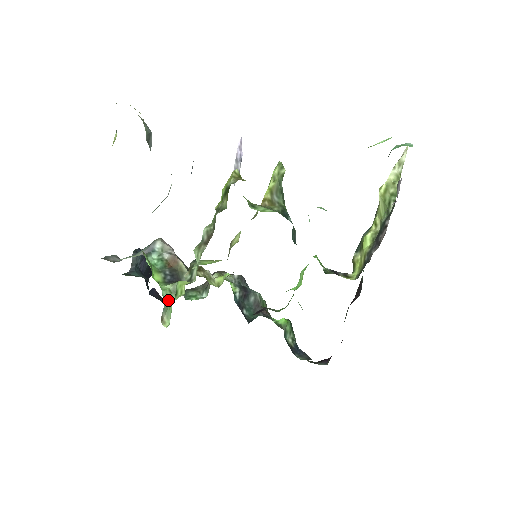
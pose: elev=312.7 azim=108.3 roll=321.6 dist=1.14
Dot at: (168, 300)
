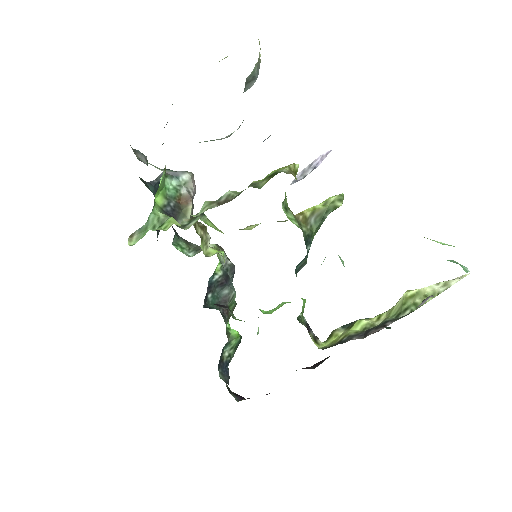
Dot at: (150, 225)
